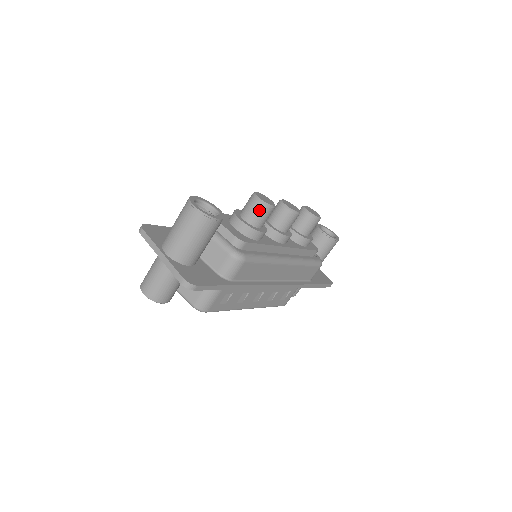
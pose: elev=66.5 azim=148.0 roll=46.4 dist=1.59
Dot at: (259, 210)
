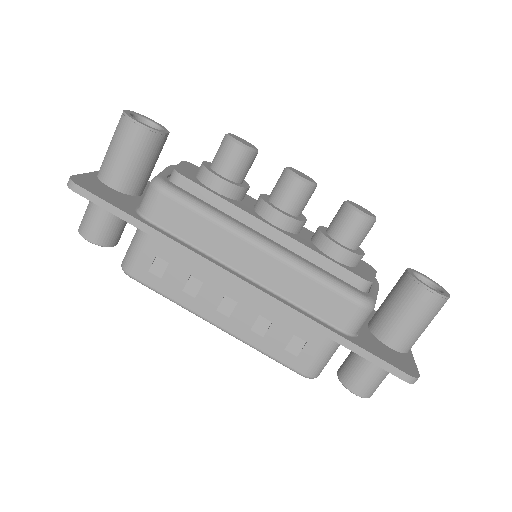
Dot at: (222, 147)
